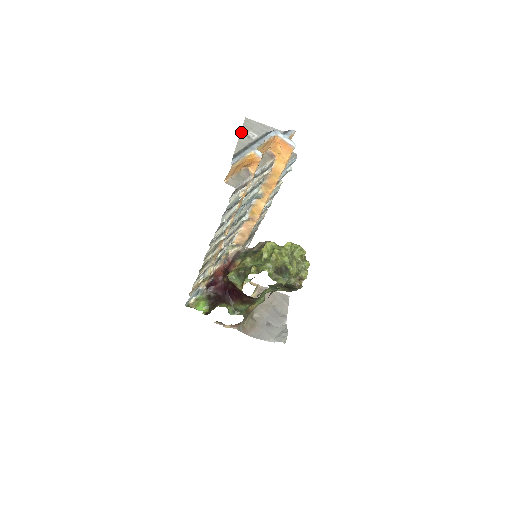
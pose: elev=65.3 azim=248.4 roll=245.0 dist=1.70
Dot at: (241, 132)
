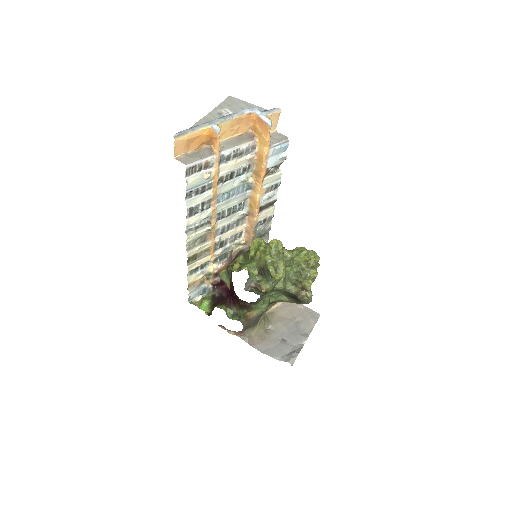
Dot at: (214, 109)
